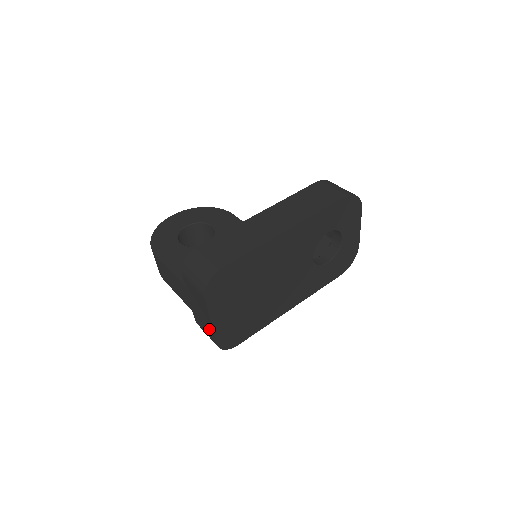
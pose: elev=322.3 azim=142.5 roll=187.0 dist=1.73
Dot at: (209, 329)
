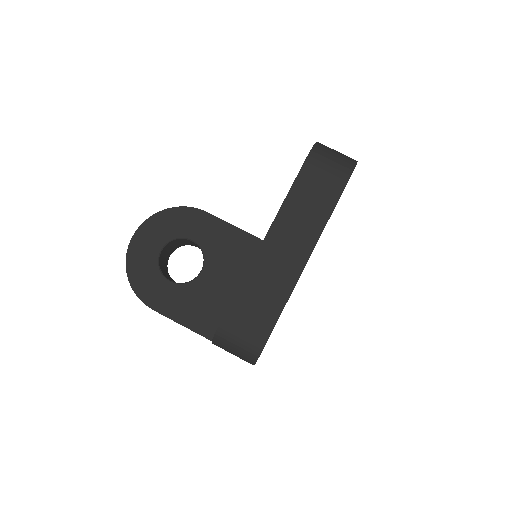
Dot at: occluded
